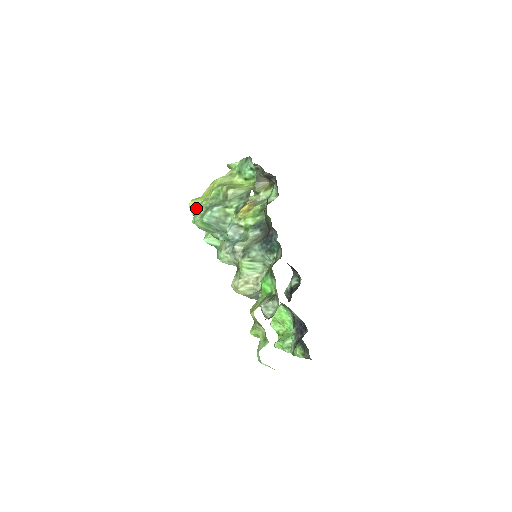
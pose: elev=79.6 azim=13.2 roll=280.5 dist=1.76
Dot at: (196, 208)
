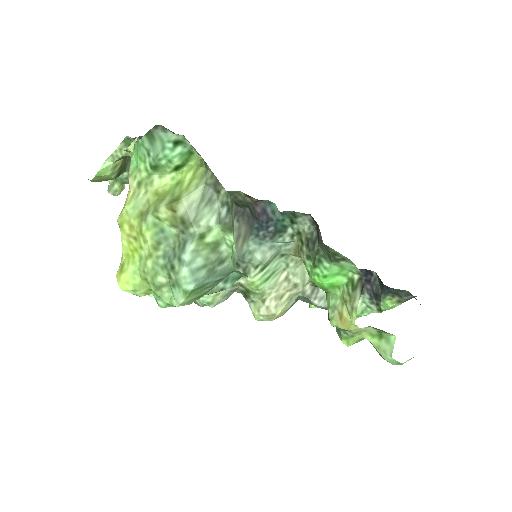
Dot at: (140, 283)
